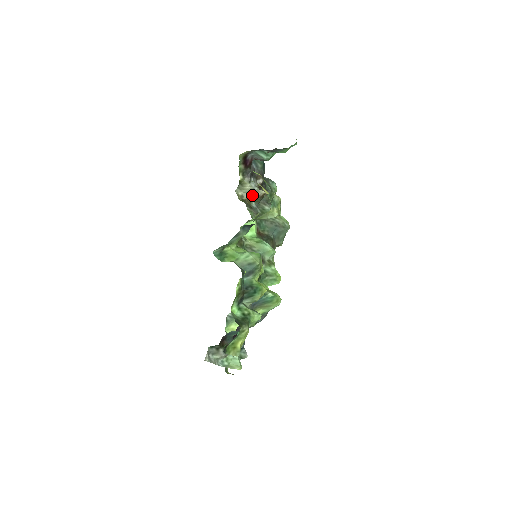
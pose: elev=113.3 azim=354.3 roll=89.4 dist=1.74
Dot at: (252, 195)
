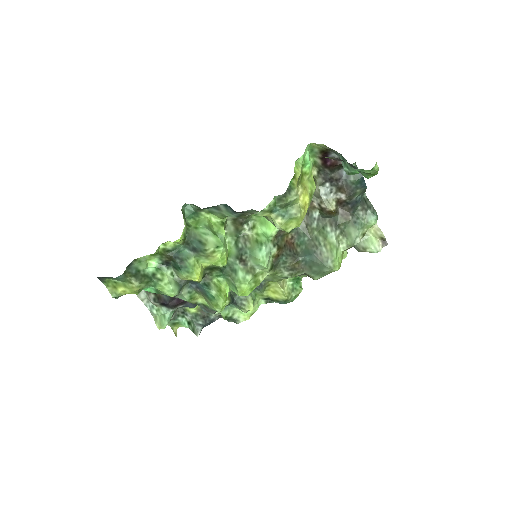
Dot at: (319, 202)
